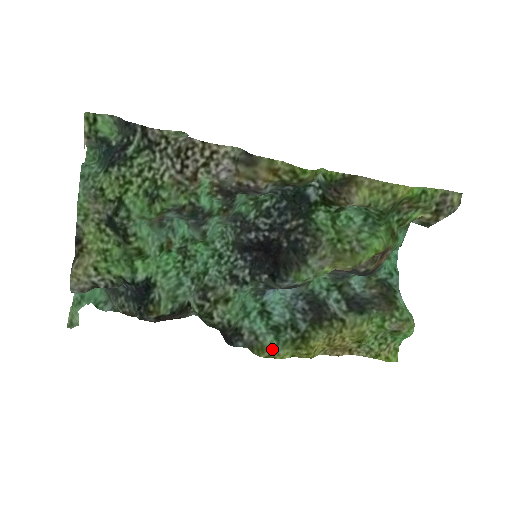
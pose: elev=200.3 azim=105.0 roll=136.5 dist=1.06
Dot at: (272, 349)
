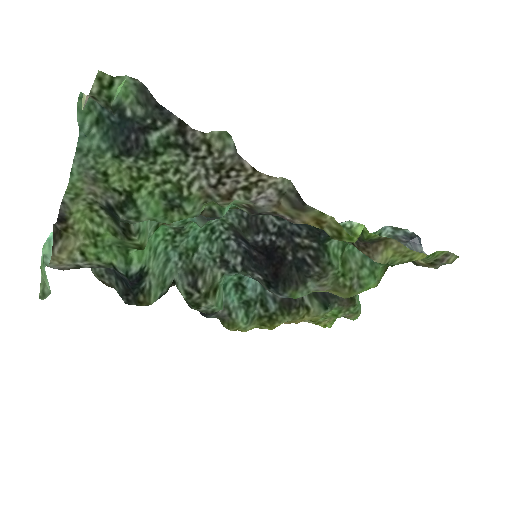
Dot at: (242, 326)
